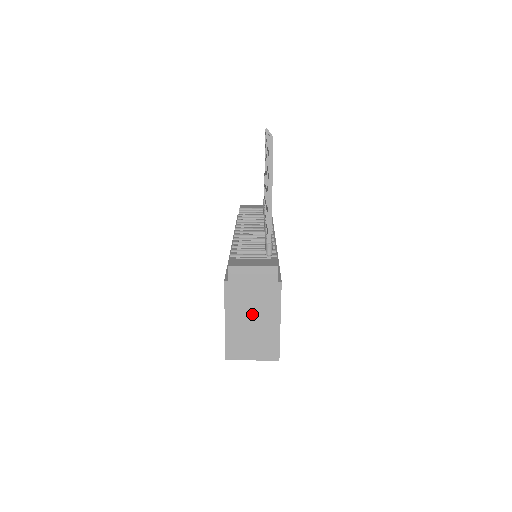
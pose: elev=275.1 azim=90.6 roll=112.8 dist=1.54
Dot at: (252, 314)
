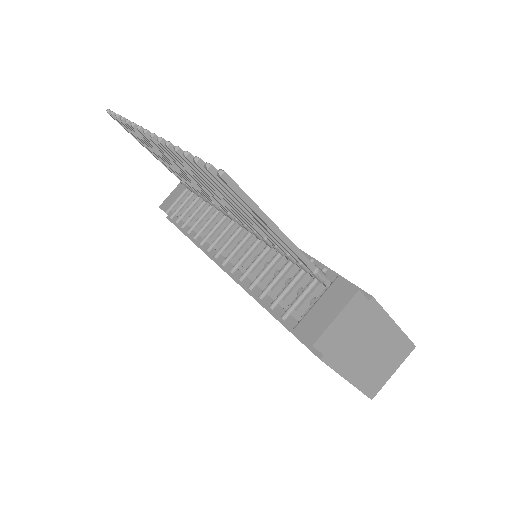
Dot at: (367, 348)
